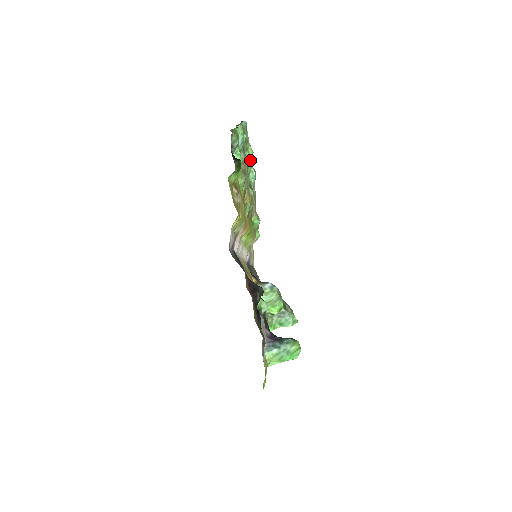
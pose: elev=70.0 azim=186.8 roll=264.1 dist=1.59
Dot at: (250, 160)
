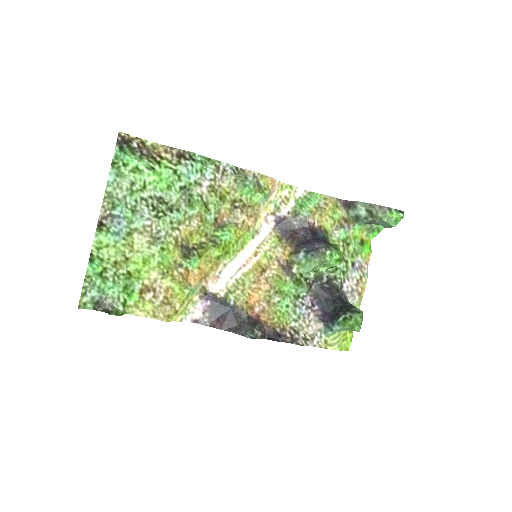
Dot at: (162, 180)
